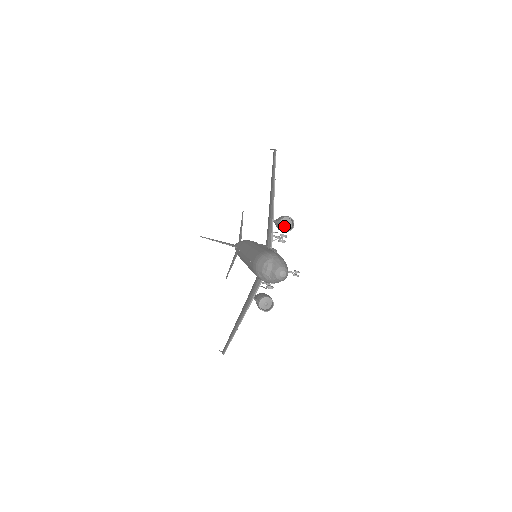
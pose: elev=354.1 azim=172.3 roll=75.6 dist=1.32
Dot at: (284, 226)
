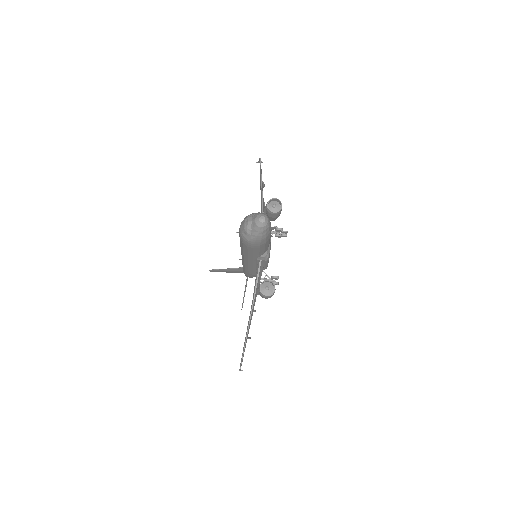
Dot at: (272, 208)
